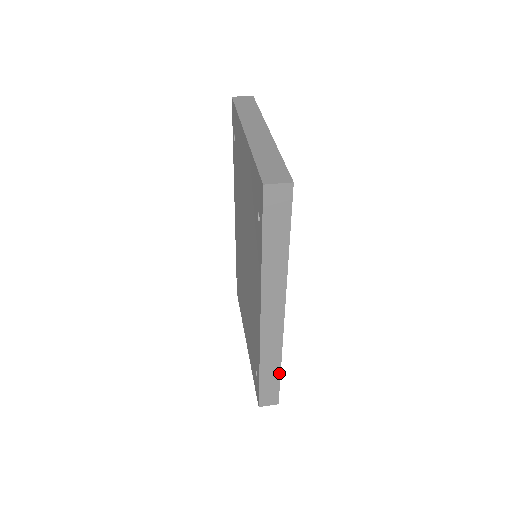
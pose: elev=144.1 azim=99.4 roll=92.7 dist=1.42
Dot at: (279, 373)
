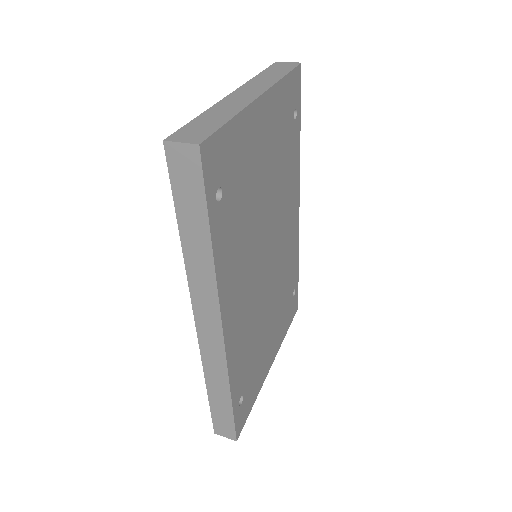
Dot at: (230, 402)
